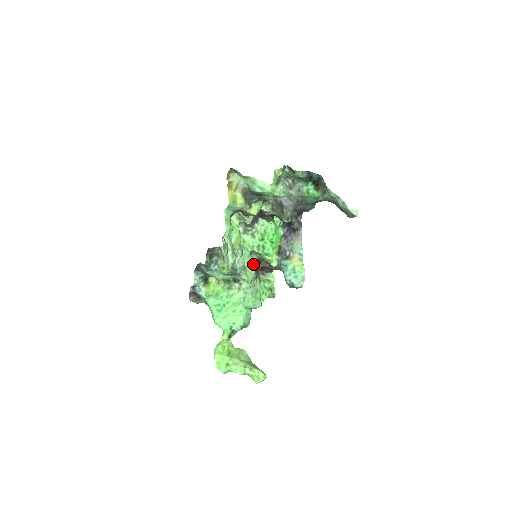
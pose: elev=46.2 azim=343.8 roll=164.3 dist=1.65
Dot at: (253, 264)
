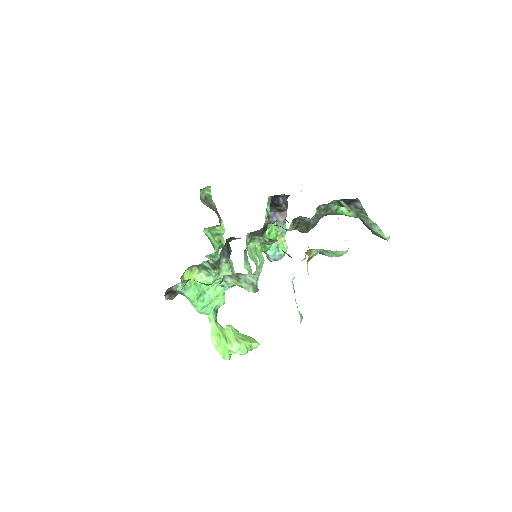
Dot at: (247, 259)
